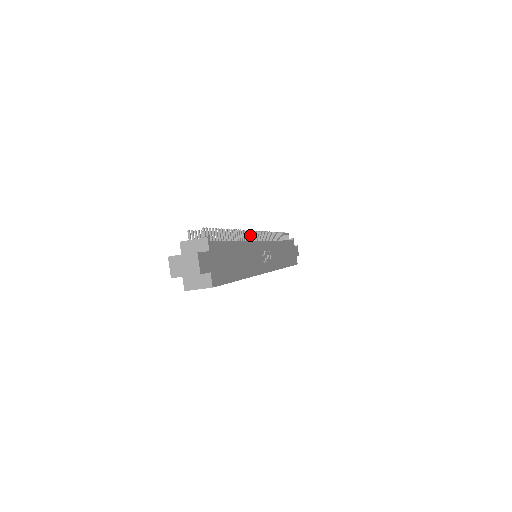
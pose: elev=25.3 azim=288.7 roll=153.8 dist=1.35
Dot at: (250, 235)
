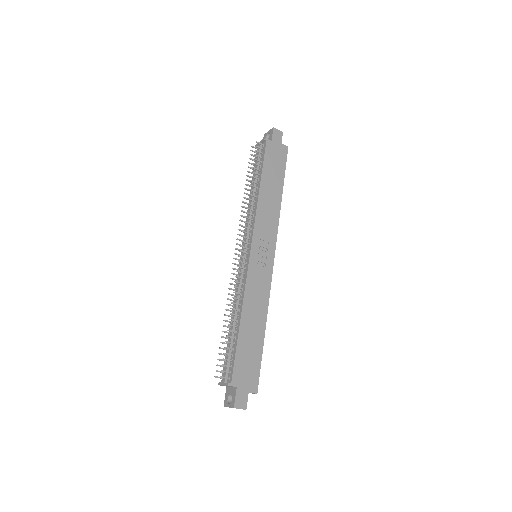
Dot at: occluded
